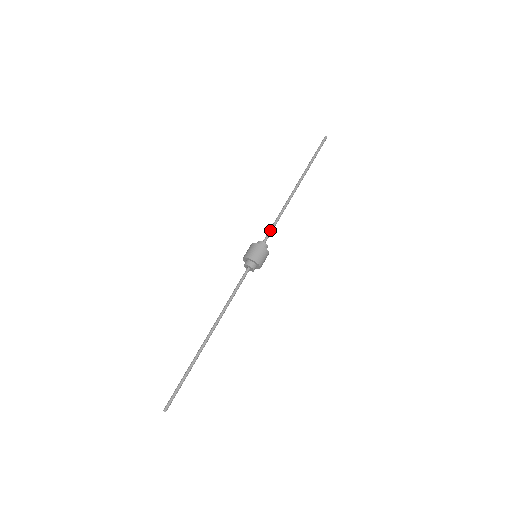
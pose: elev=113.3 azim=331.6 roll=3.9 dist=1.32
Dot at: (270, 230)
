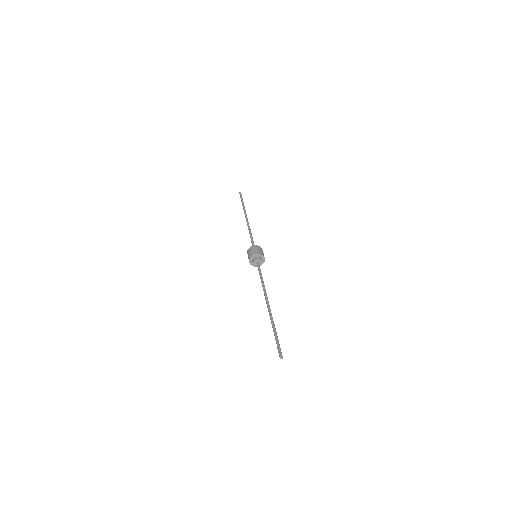
Dot at: (251, 242)
